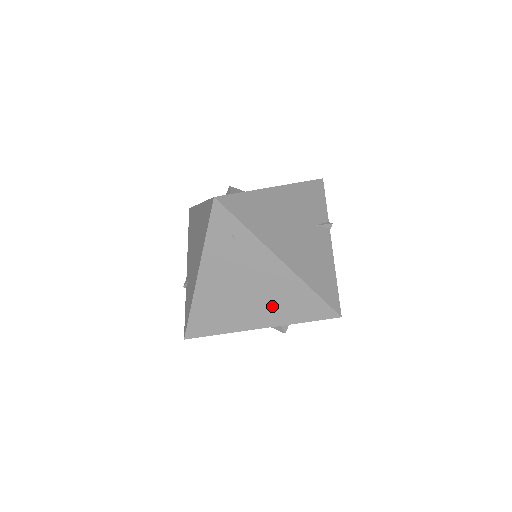
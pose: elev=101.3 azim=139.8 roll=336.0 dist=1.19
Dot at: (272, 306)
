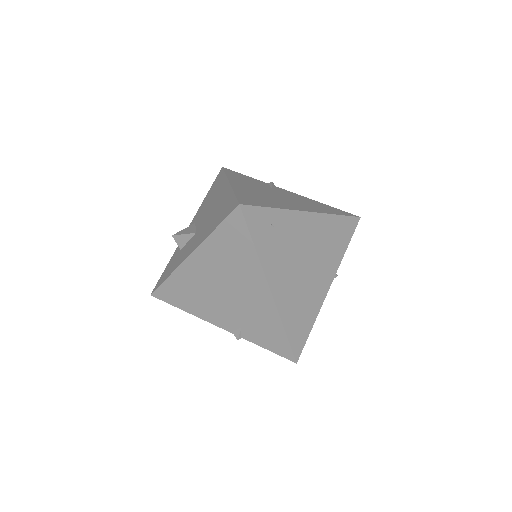
Dot at: (326, 257)
